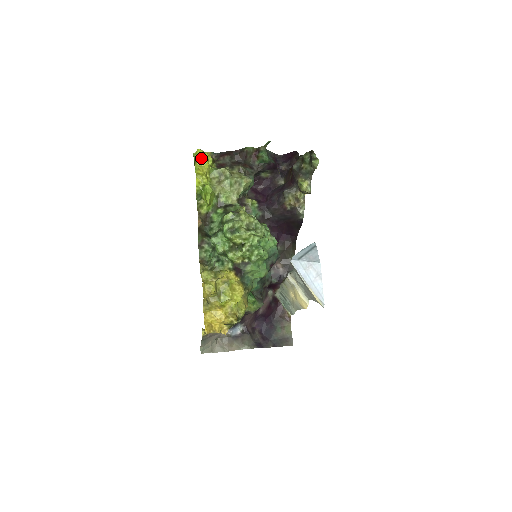
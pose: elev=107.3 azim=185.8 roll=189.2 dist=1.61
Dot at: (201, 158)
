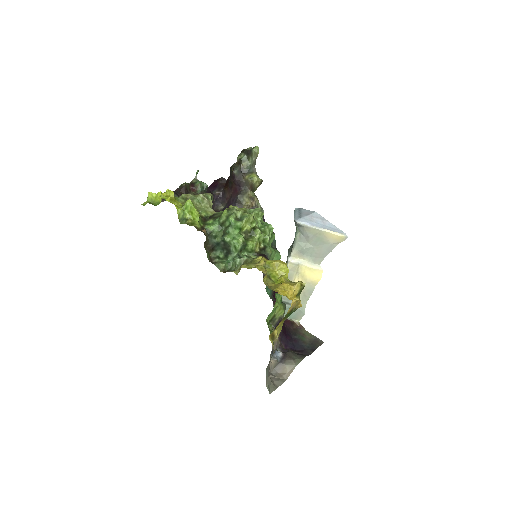
Dot at: (156, 199)
